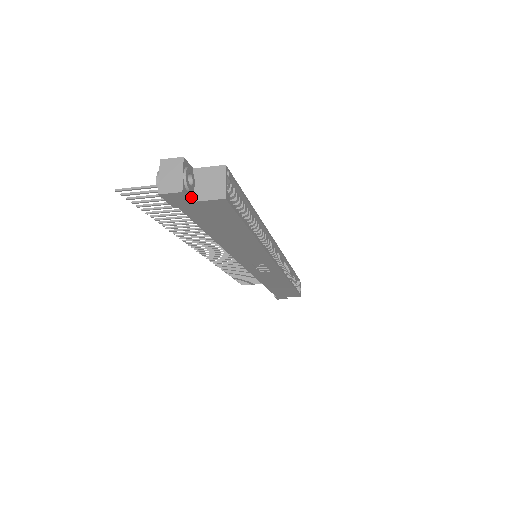
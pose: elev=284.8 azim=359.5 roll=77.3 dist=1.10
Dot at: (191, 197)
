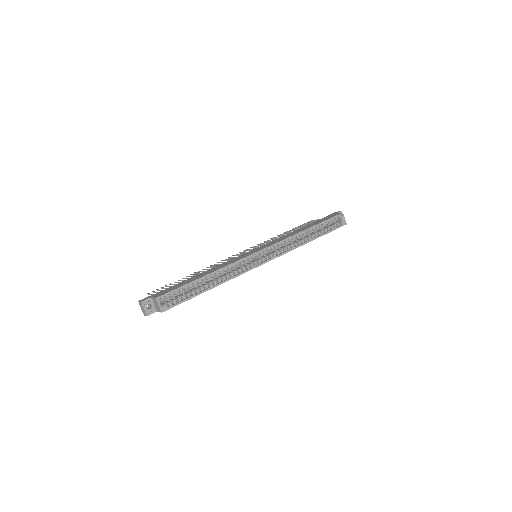
Dot at: (155, 310)
